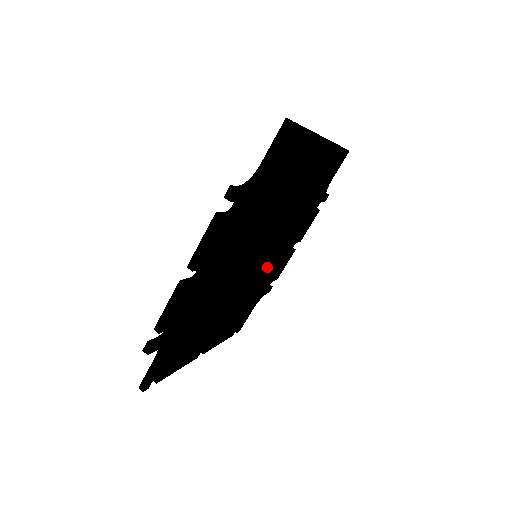
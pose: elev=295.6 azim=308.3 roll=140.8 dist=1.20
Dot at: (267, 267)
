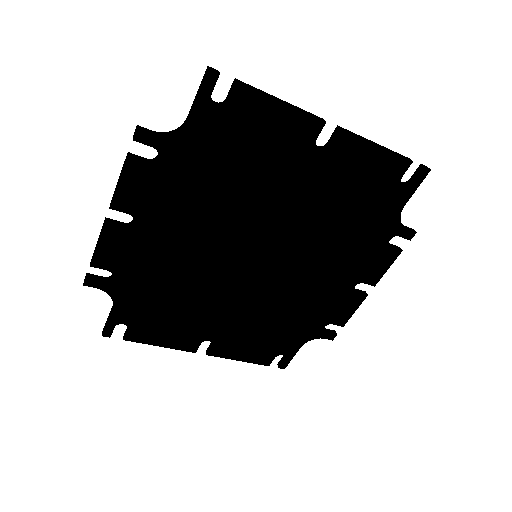
Dot at: (296, 288)
